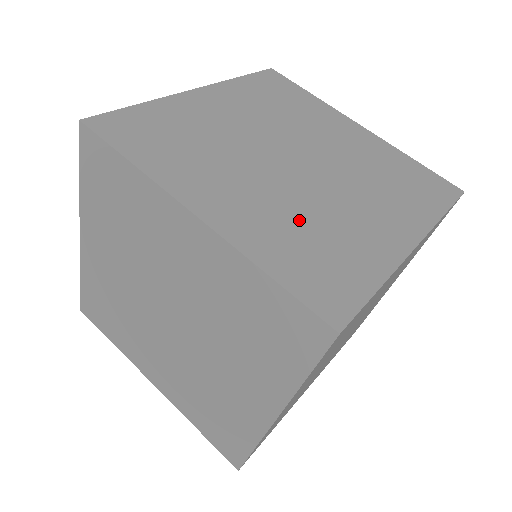
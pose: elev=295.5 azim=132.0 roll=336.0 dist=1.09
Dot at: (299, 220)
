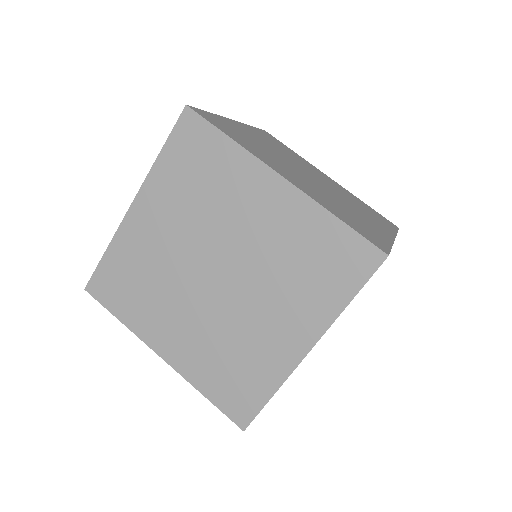
Dot at: (220, 346)
